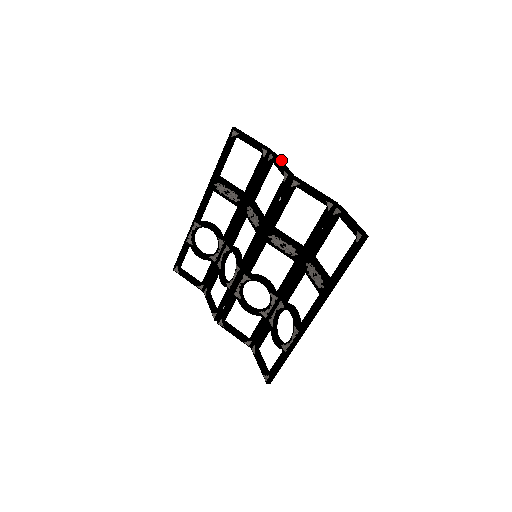
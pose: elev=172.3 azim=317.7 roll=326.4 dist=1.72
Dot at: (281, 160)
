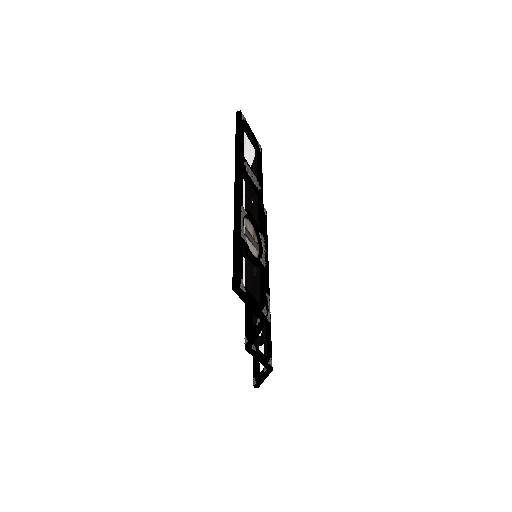
Dot at: occluded
